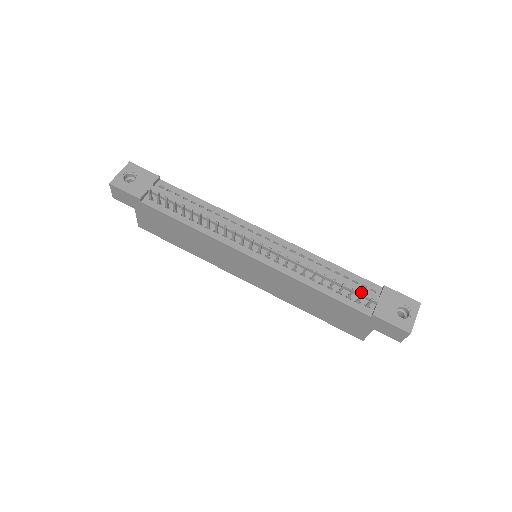
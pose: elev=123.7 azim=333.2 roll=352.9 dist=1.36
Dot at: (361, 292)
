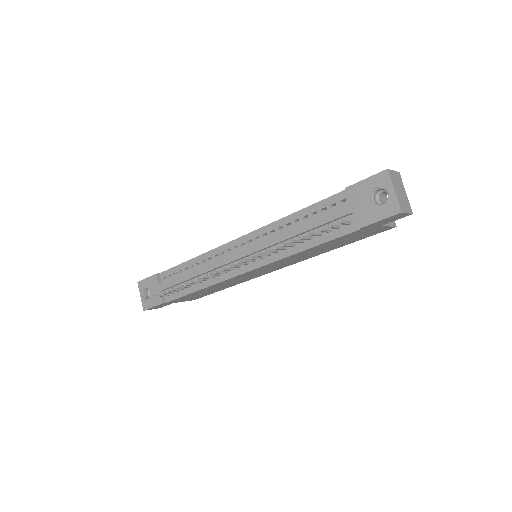
Dot at: (333, 218)
